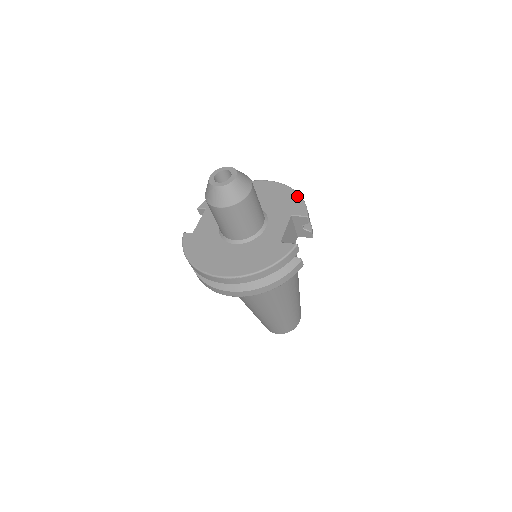
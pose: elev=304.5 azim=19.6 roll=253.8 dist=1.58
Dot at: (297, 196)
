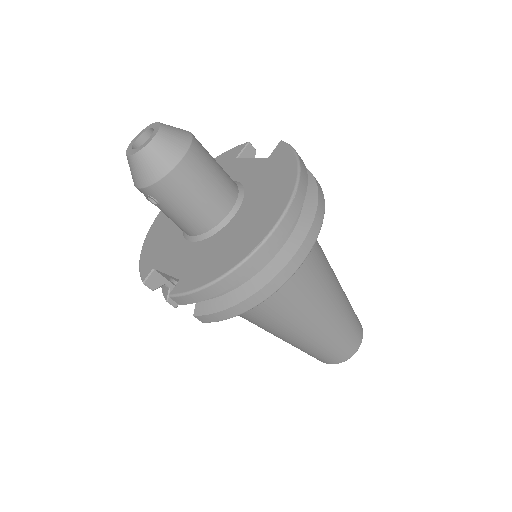
Dot at: occluded
